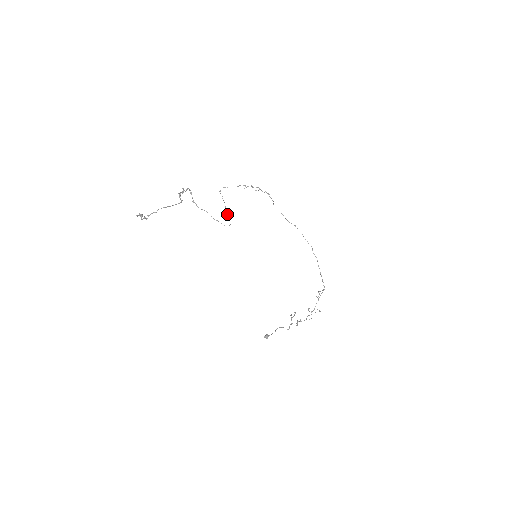
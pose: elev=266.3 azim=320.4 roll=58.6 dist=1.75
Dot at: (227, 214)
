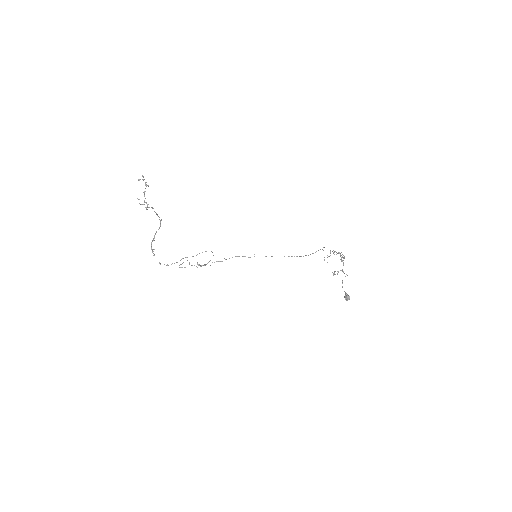
Dot at: occluded
